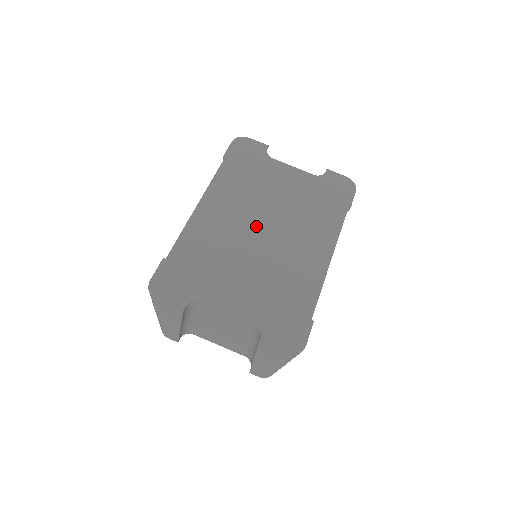
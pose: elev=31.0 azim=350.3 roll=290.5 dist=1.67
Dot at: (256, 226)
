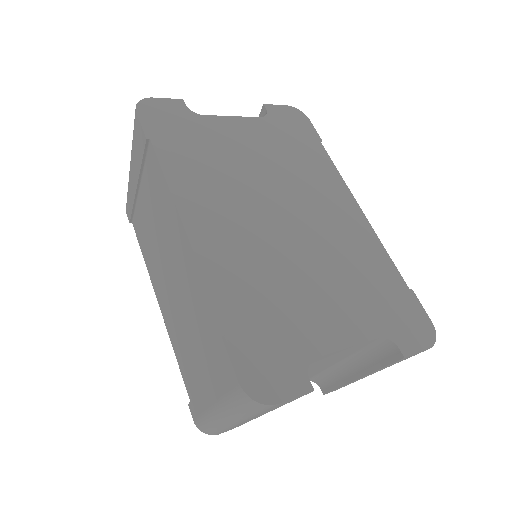
Dot at: (271, 215)
